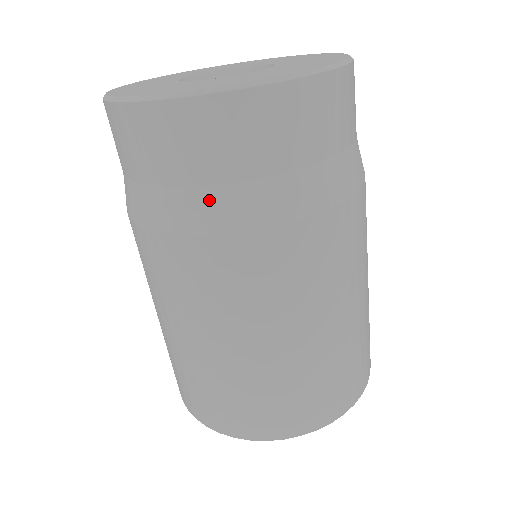
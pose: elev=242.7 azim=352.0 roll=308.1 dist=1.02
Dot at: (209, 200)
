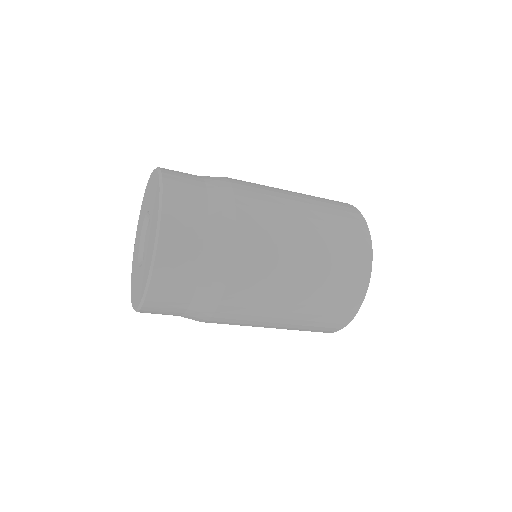
Dot at: (194, 311)
